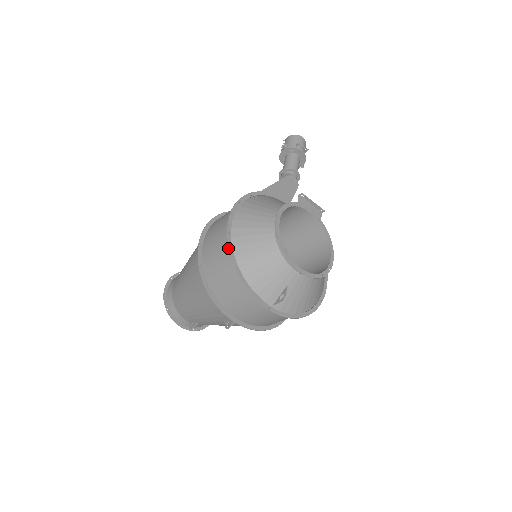
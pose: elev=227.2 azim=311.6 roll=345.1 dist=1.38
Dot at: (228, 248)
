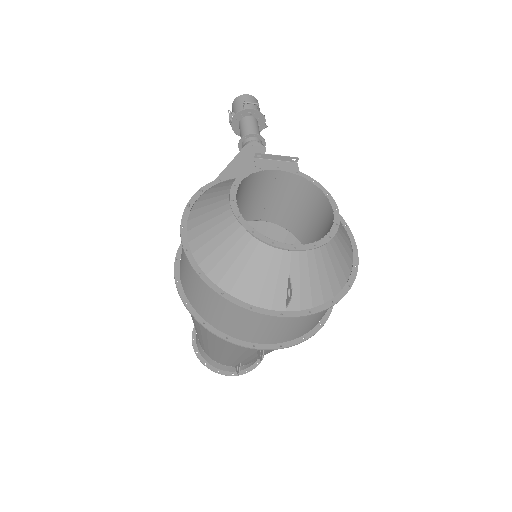
Dot at: occluded
